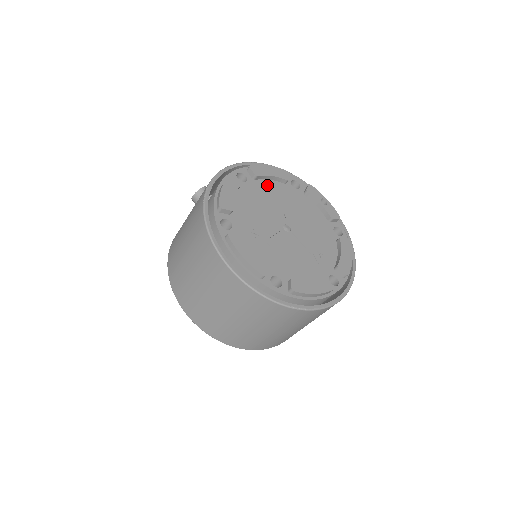
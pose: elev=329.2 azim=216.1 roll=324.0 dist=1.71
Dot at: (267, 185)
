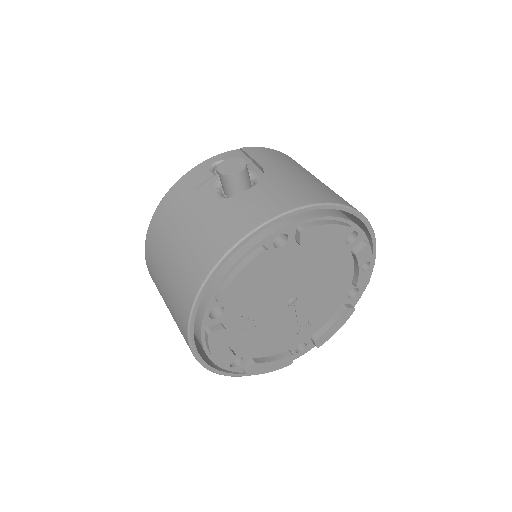
Dot at: (310, 246)
